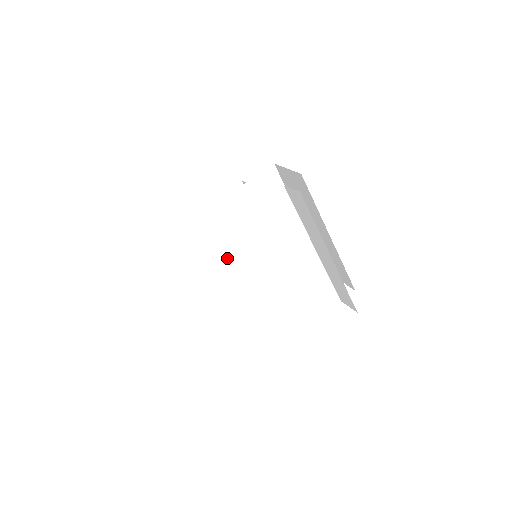
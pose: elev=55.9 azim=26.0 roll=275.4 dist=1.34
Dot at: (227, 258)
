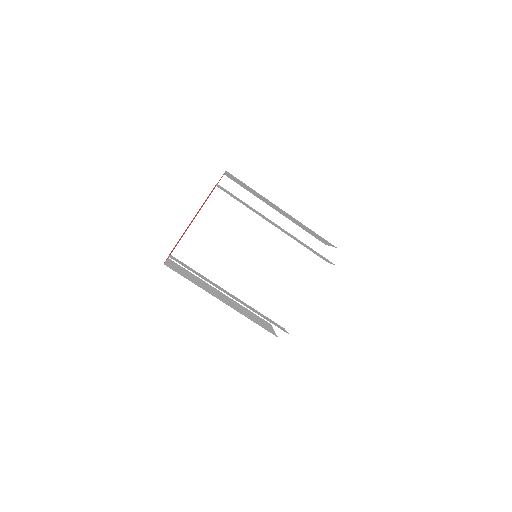
Dot at: (222, 265)
